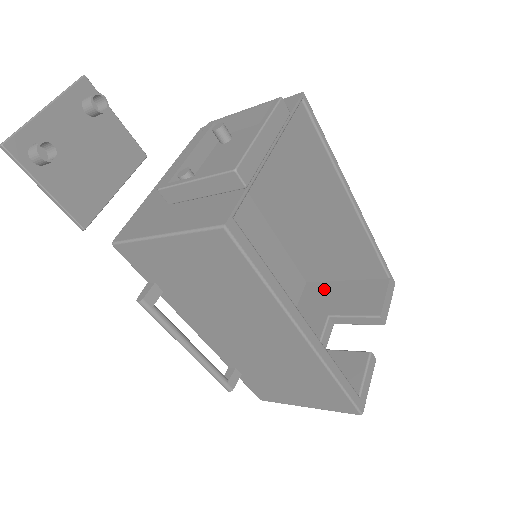
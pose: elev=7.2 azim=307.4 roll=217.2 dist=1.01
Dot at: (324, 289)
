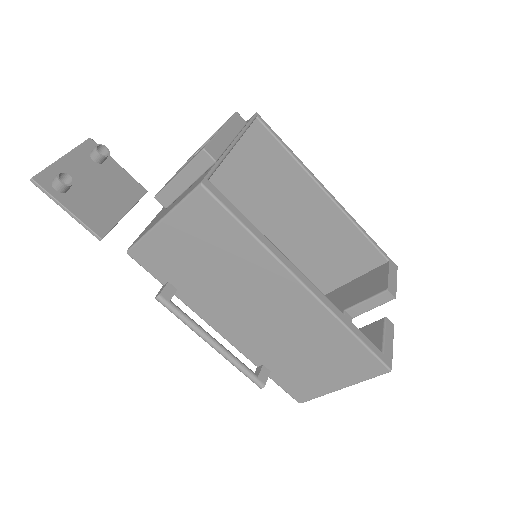
Dot at: (336, 294)
